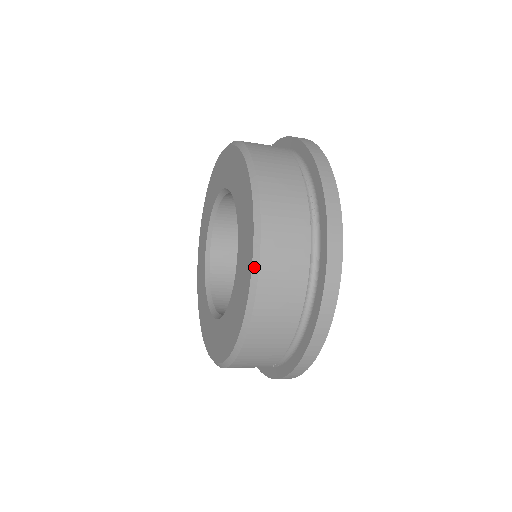
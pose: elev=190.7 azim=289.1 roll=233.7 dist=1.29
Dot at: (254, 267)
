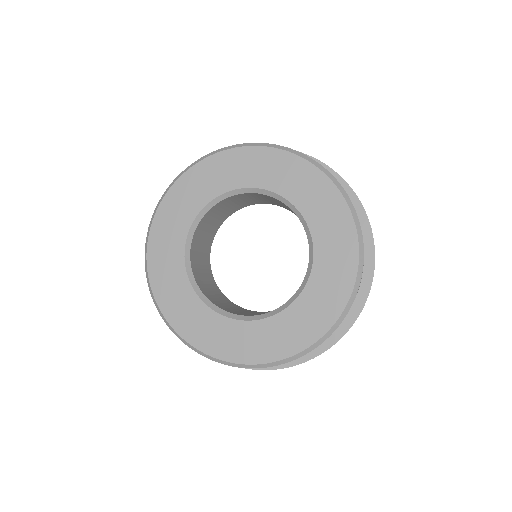
Dot at: (349, 204)
